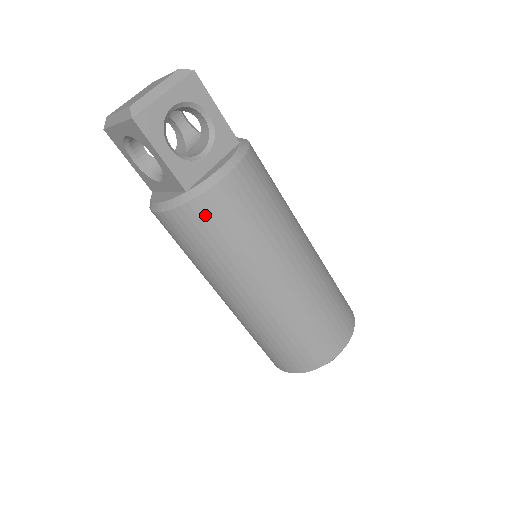
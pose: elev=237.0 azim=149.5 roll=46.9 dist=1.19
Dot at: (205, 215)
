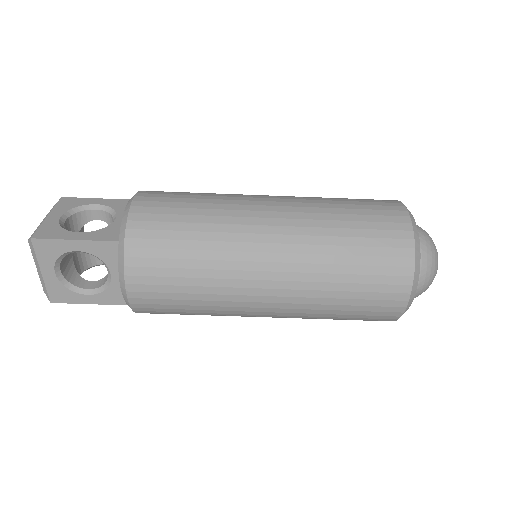
Dot at: (155, 313)
